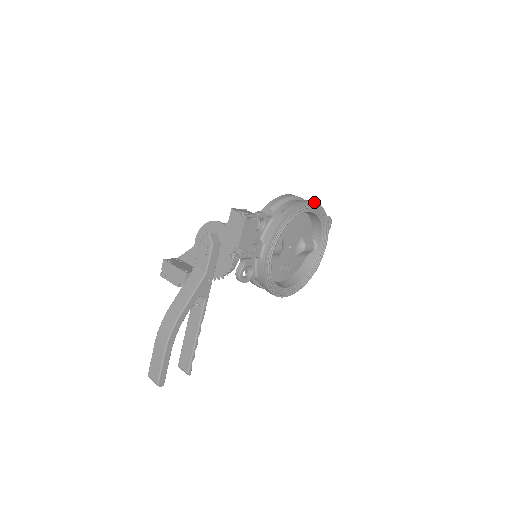
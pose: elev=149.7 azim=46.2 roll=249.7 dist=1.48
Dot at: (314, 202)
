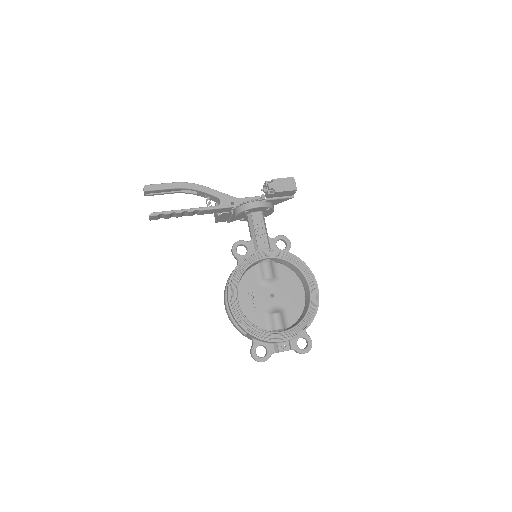
Dot at: occluded
